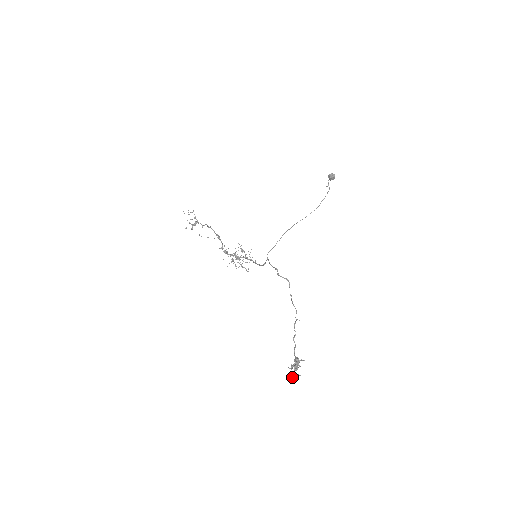
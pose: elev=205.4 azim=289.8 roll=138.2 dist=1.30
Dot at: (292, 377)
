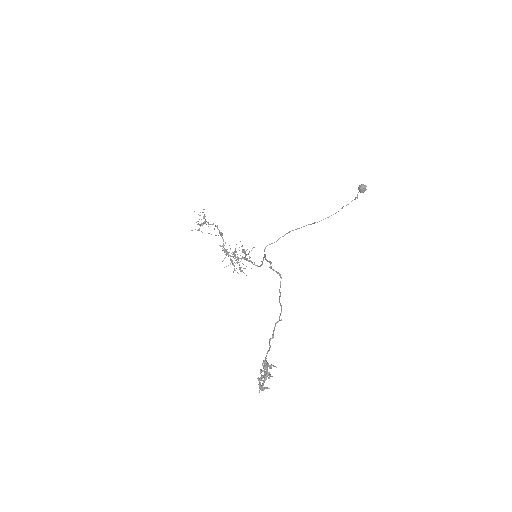
Dot at: (259, 391)
